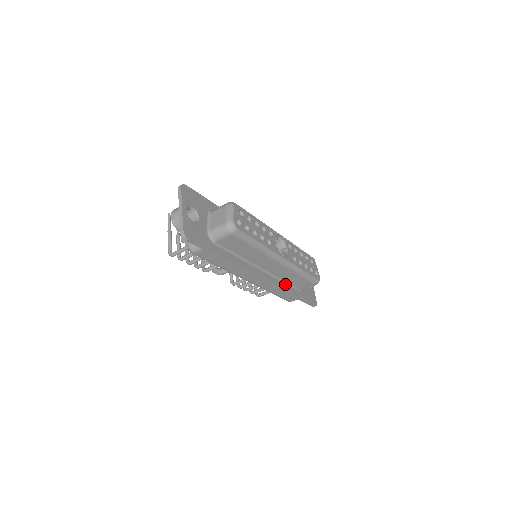
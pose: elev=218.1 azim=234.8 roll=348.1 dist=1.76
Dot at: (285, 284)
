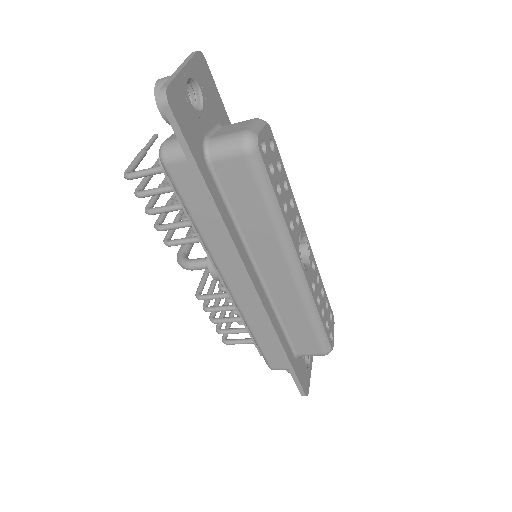
Dot at: (280, 326)
